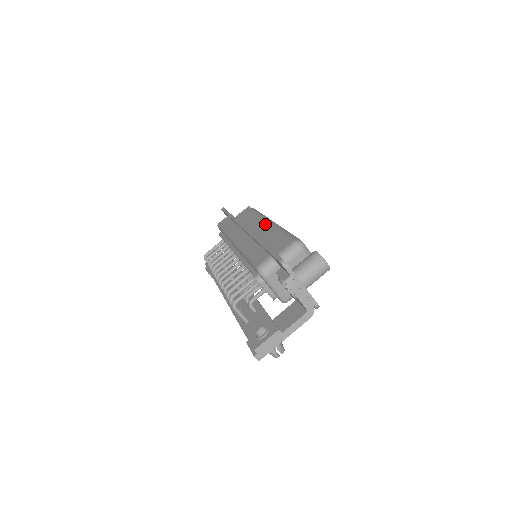
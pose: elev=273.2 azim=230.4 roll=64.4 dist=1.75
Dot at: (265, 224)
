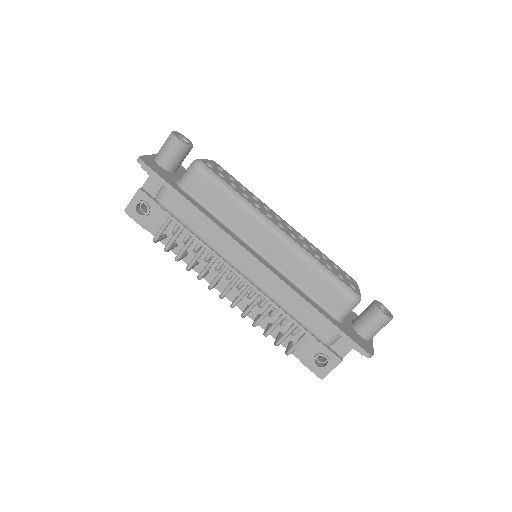
Dot at: (274, 240)
